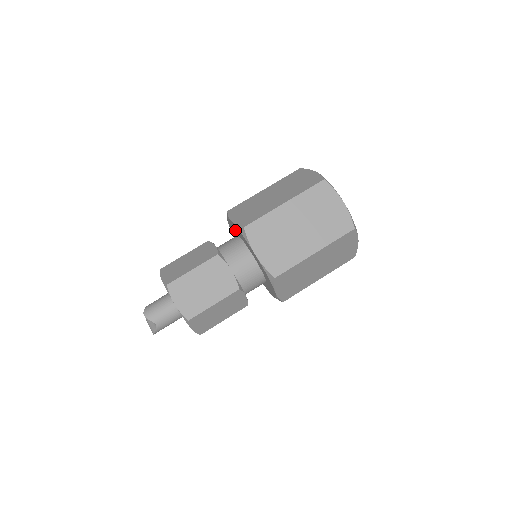
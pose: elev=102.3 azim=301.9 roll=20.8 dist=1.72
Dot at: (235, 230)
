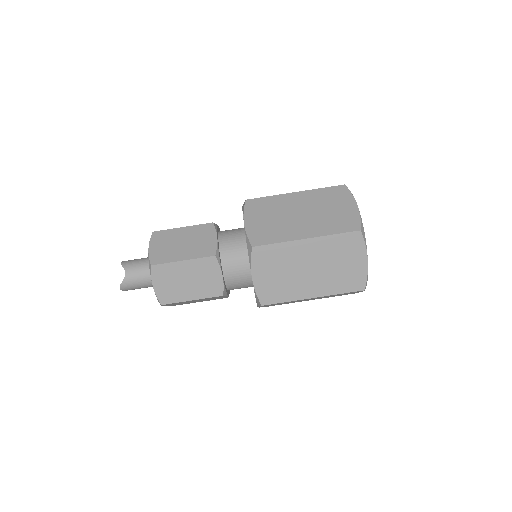
Dot at: occluded
